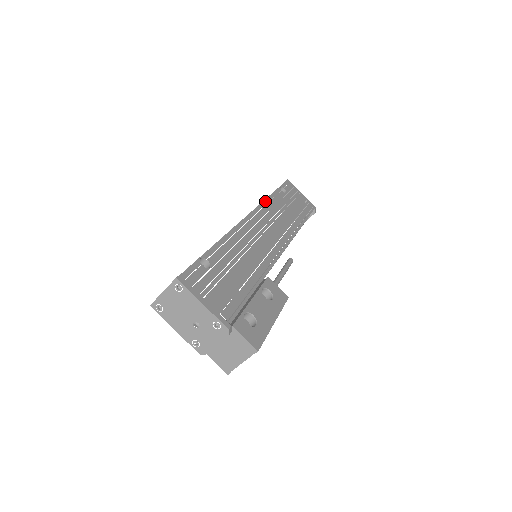
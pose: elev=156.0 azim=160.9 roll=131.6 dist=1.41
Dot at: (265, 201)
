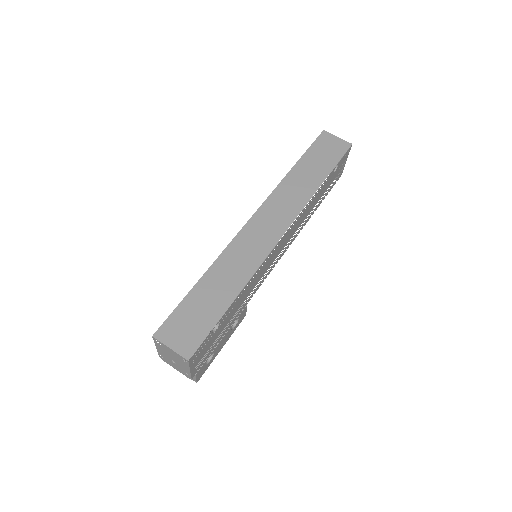
Dot at: occluded
